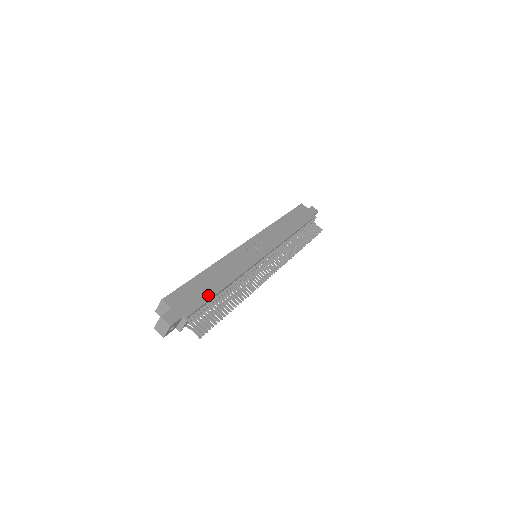
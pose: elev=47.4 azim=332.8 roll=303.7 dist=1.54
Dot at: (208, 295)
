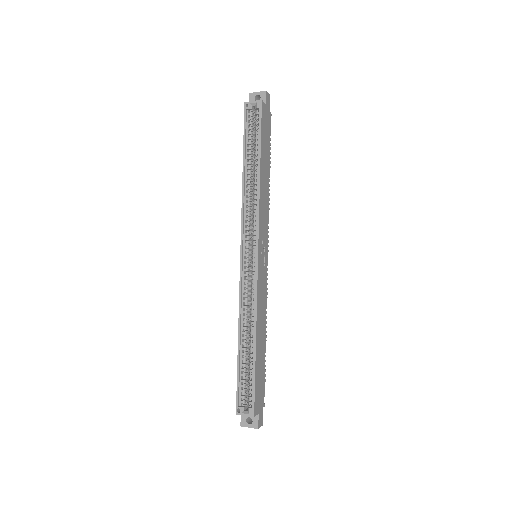
Dot at: (264, 366)
